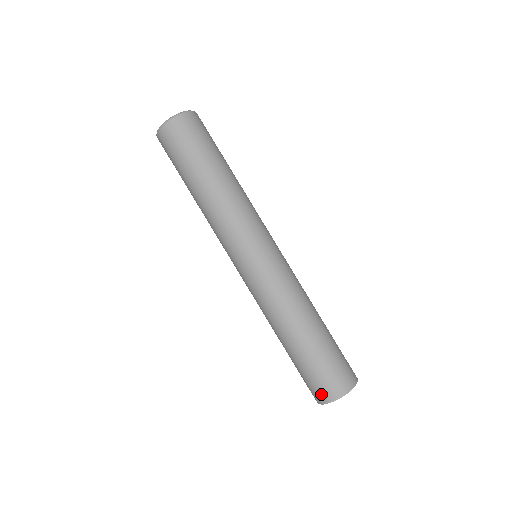
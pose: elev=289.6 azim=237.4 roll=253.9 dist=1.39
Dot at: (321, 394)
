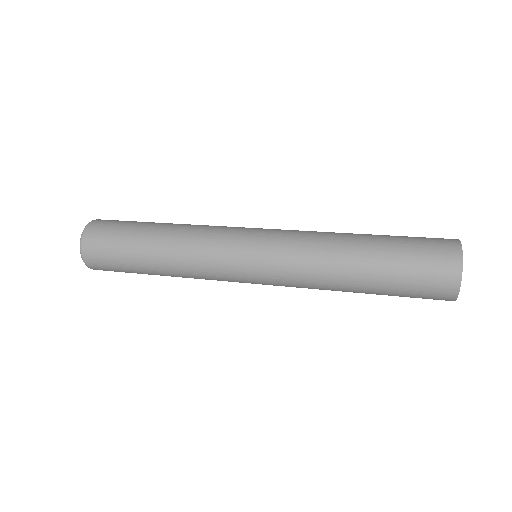
Dot at: (444, 284)
